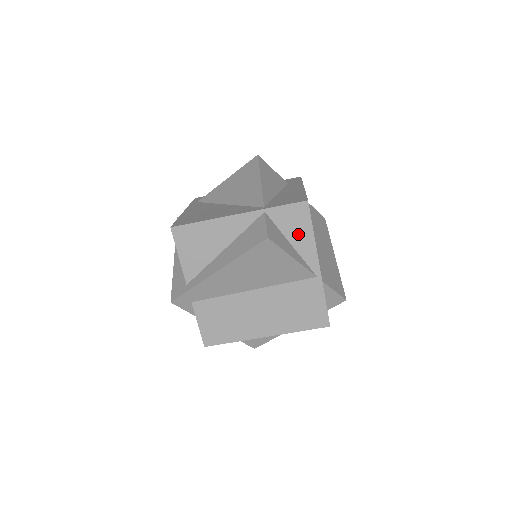
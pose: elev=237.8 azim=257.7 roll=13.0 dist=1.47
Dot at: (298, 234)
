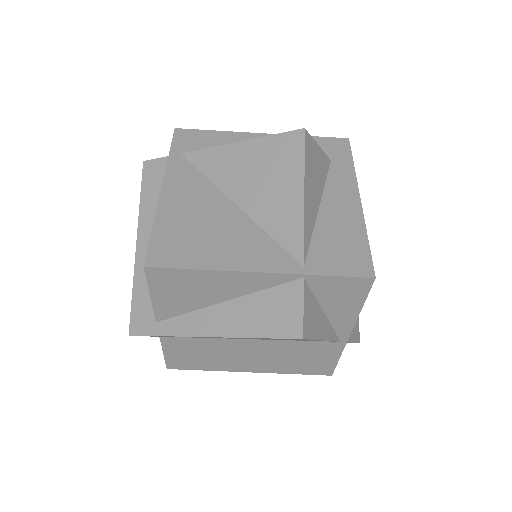
Dot at: (340, 305)
